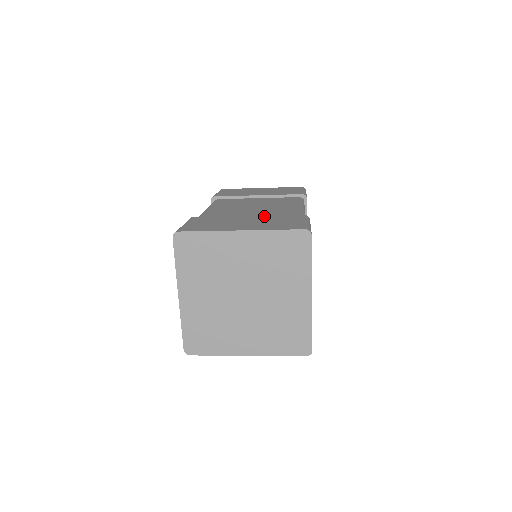
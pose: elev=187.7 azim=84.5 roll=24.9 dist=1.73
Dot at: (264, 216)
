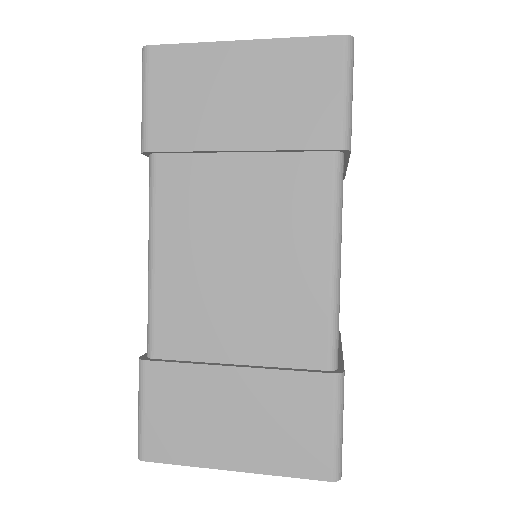
Dot at: (264, 379)
